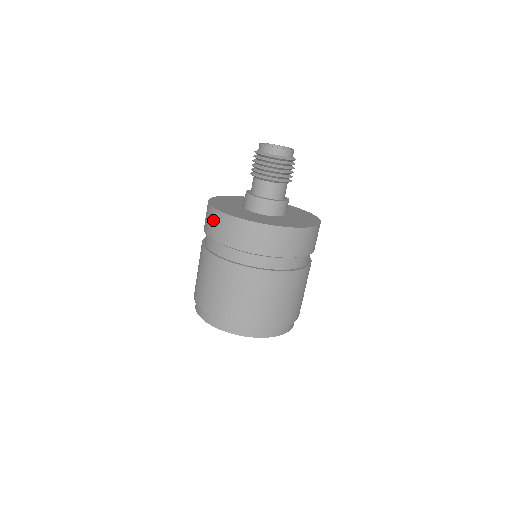
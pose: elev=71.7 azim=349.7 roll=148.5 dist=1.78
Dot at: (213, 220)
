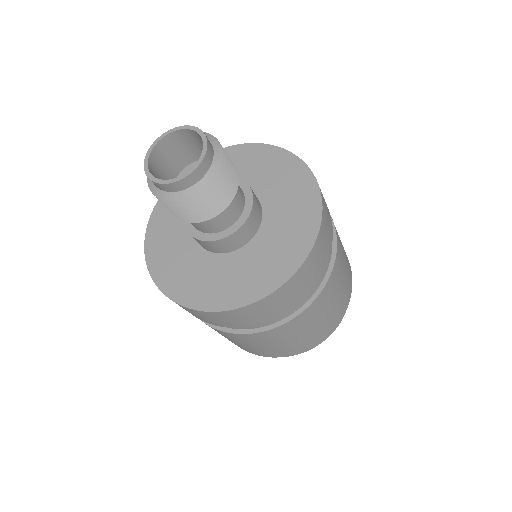
Dot at: (229, 319)
